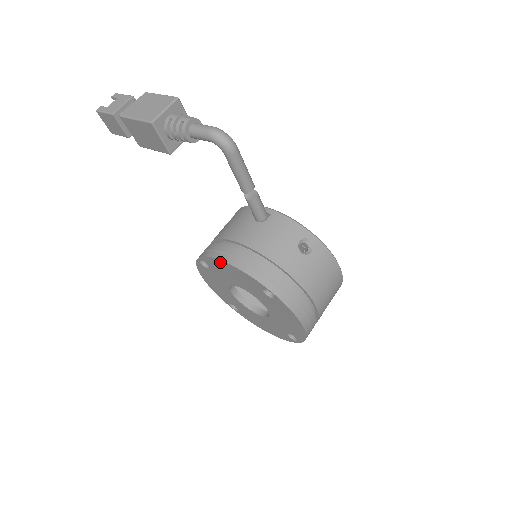
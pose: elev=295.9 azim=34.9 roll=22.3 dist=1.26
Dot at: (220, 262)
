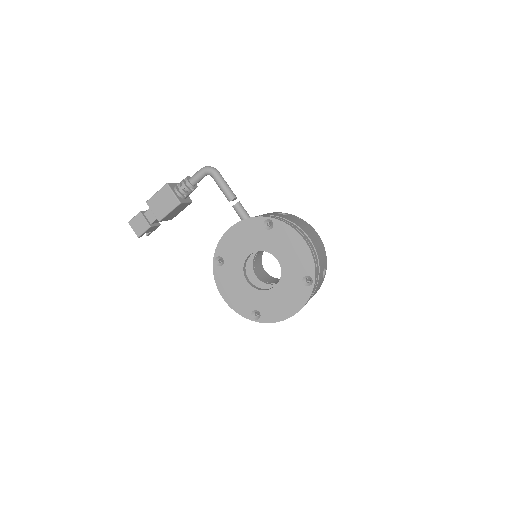
Dot at: (229, 233)
